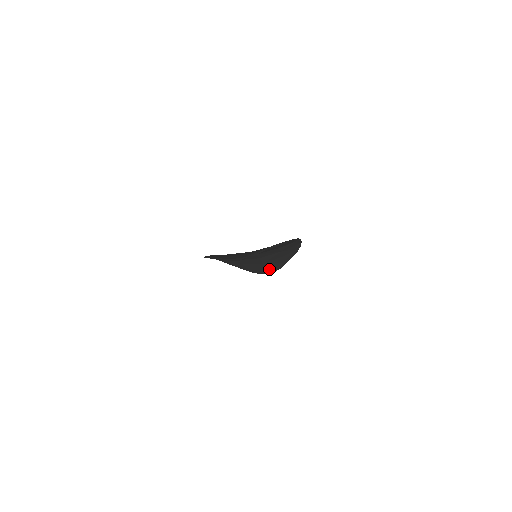
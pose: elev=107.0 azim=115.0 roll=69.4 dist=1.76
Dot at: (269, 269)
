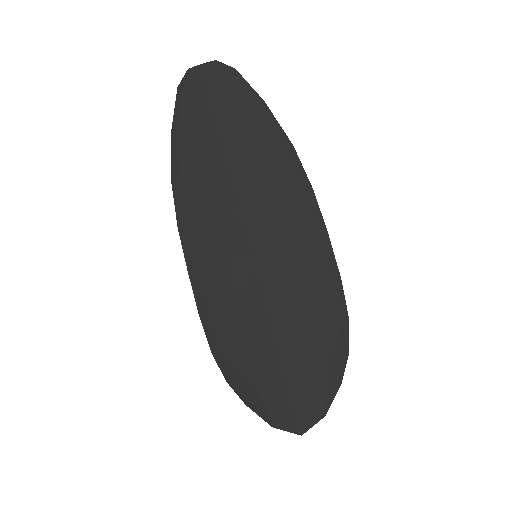
Dot at: (297, 396)
